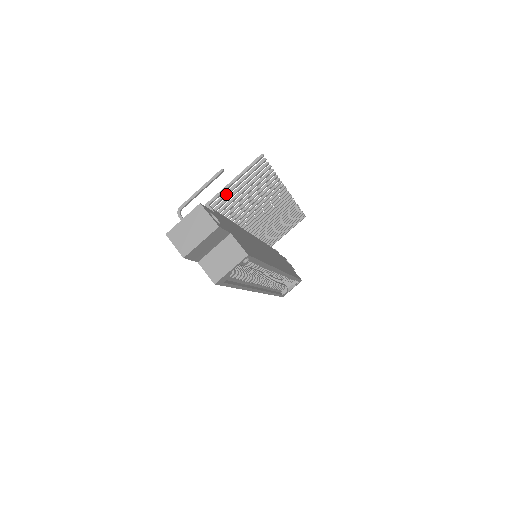
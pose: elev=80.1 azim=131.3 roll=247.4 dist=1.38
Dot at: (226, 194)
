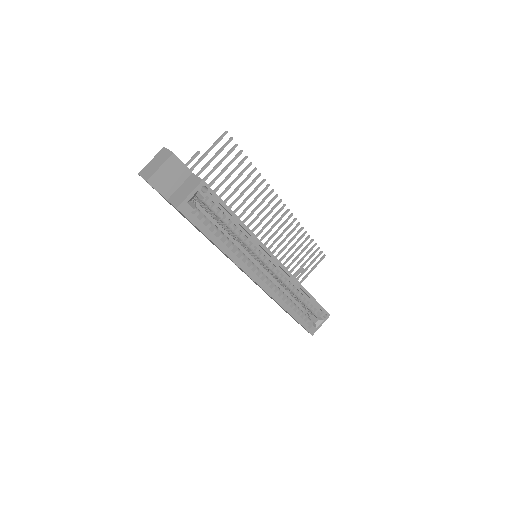
Dot at: (202, 168)
